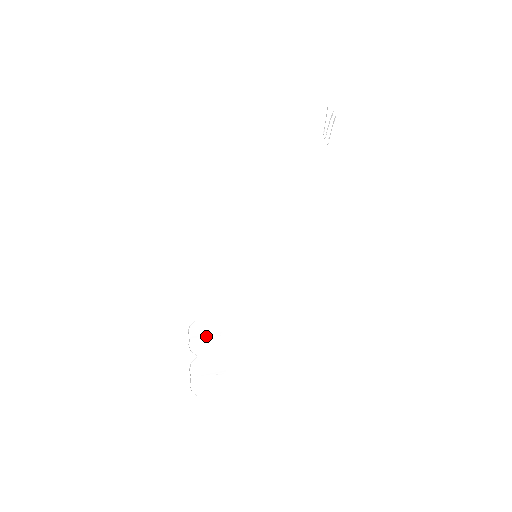
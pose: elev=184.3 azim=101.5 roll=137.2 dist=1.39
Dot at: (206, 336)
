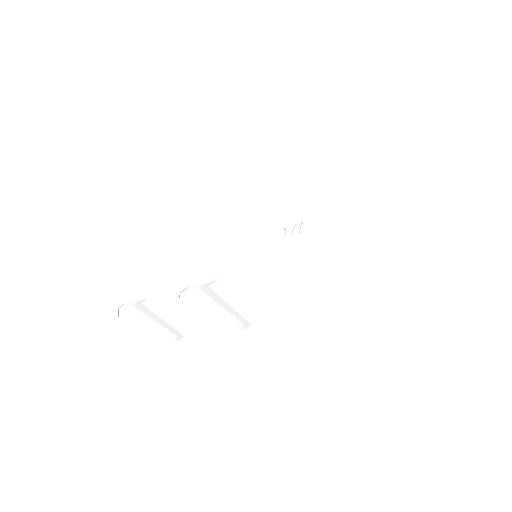
Dot at: (161, 320)
